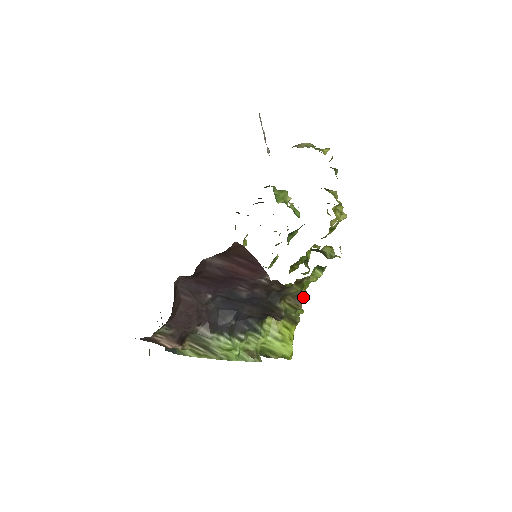
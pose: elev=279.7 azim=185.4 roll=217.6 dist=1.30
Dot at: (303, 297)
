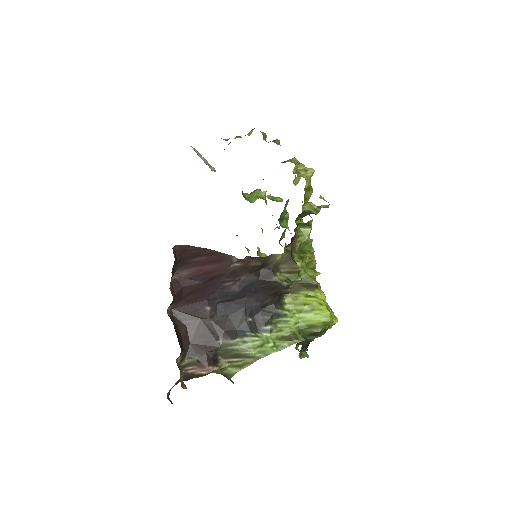
Dot at: (308, 260)
